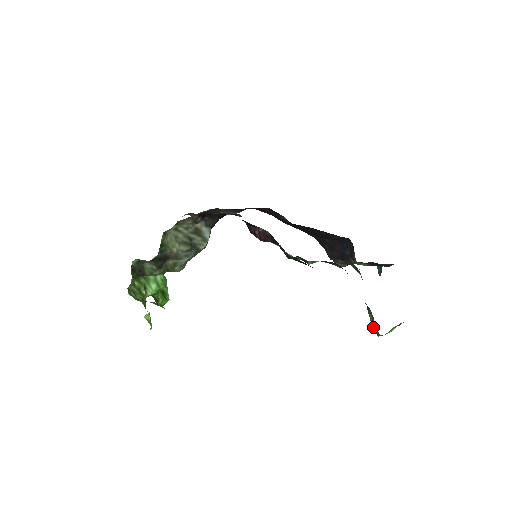
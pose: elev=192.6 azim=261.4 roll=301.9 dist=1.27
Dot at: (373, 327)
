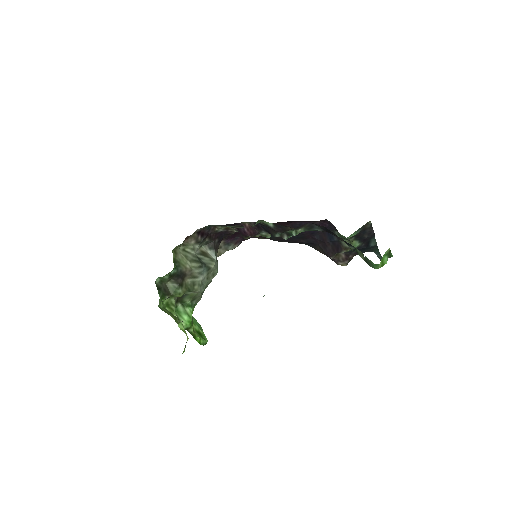
Dot at: occluded
